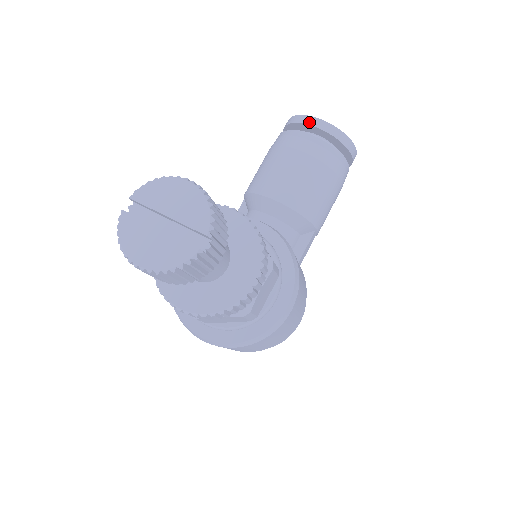
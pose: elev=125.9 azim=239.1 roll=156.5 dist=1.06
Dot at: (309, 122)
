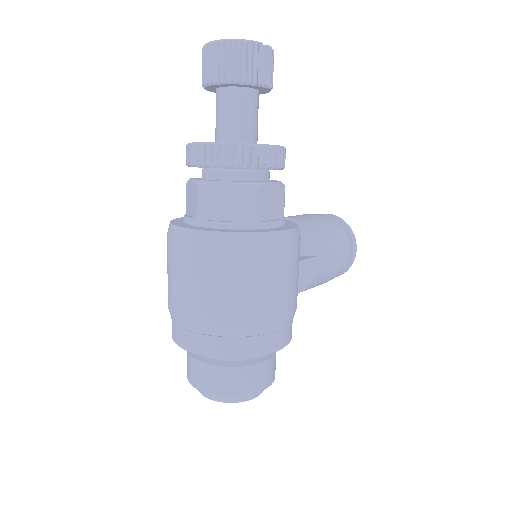
Dot at: occluded
